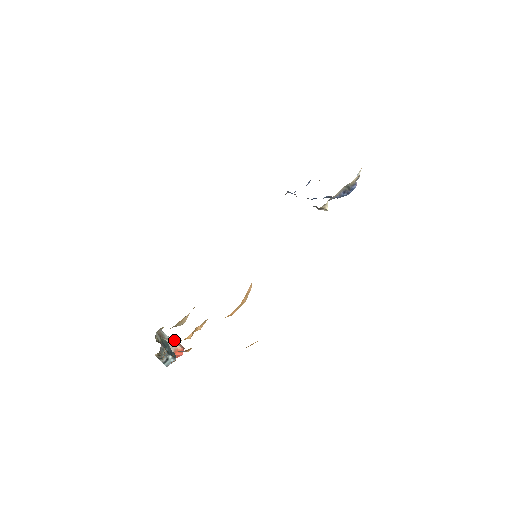
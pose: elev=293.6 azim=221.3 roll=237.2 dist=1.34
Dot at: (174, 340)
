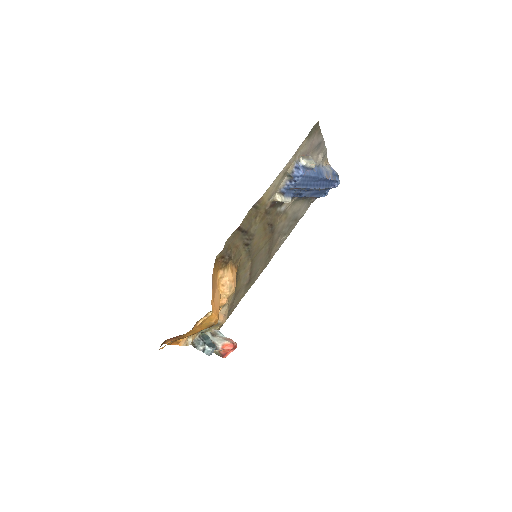
Dot at: (227, 338)
